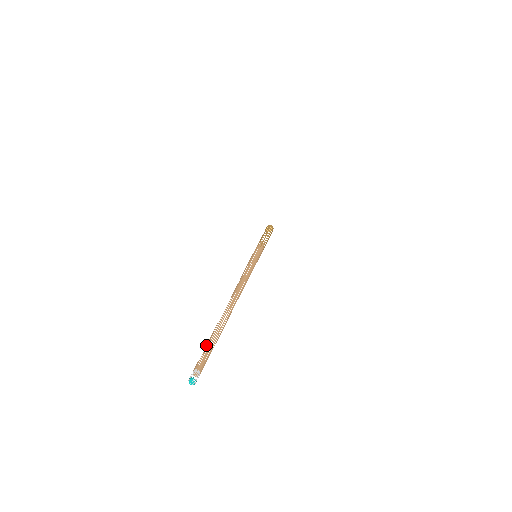
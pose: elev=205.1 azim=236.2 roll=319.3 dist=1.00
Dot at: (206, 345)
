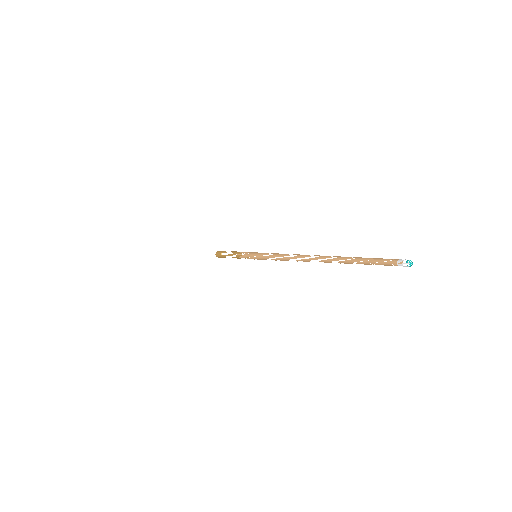
Dot at: (365, 260)
